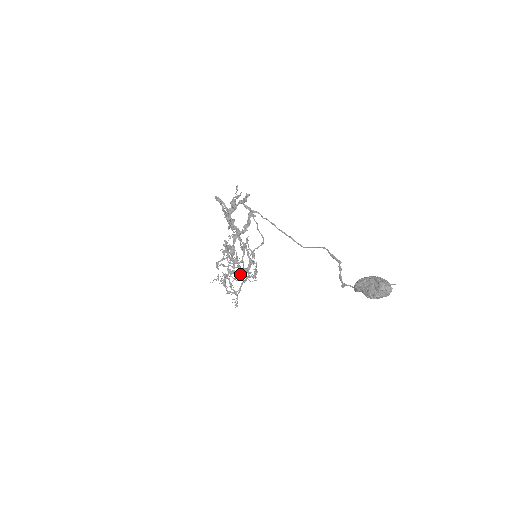
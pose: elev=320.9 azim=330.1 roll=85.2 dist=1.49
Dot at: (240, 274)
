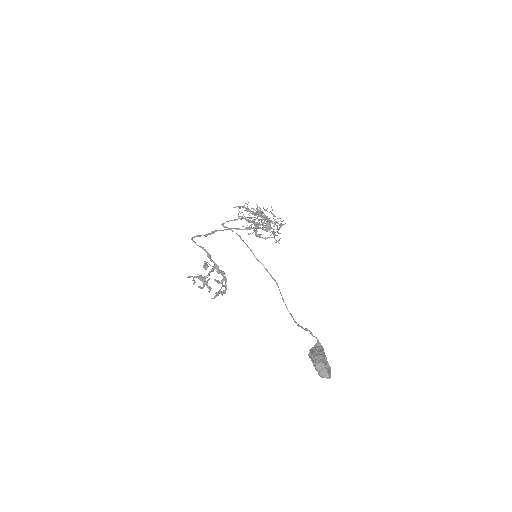
Dot at: occluded
